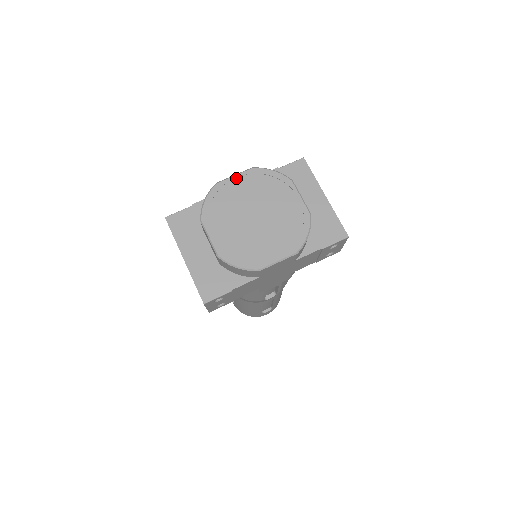
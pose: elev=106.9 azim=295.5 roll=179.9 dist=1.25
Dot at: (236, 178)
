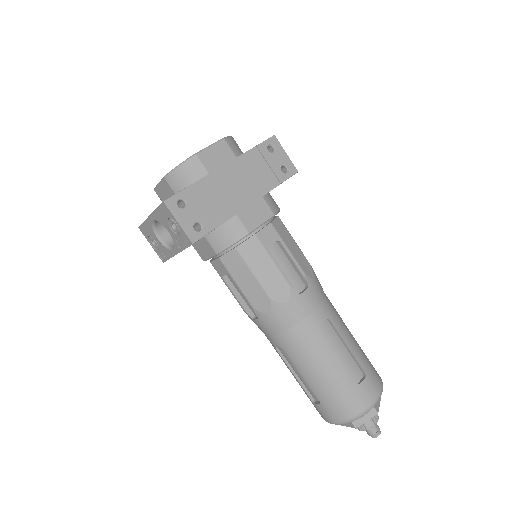
Dot at: occluded
